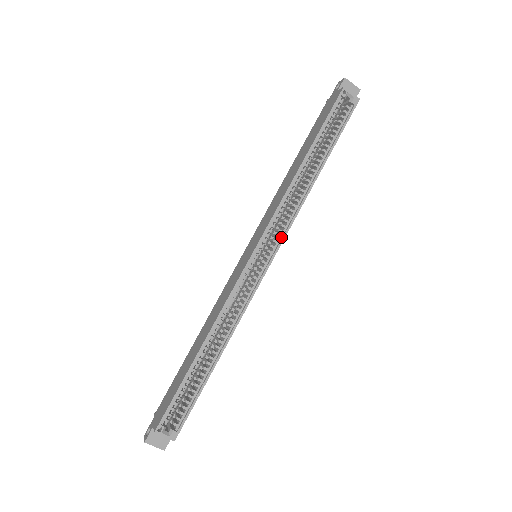
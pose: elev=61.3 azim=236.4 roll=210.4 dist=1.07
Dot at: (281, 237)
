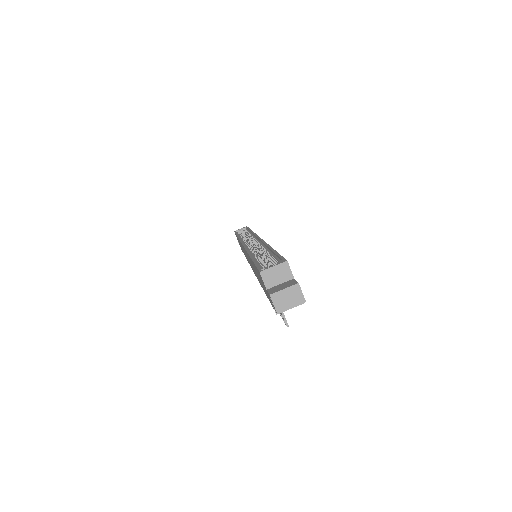
Dot at: occluded
